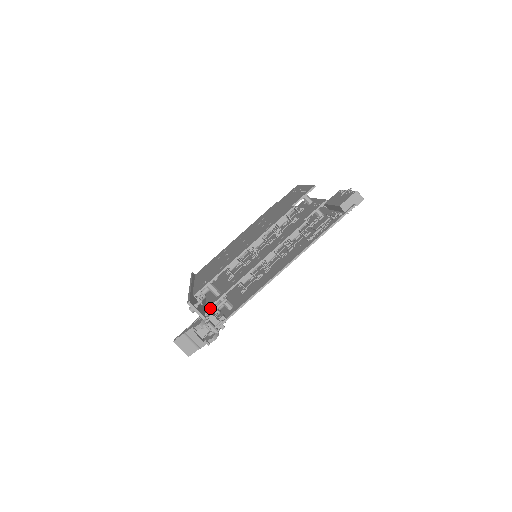
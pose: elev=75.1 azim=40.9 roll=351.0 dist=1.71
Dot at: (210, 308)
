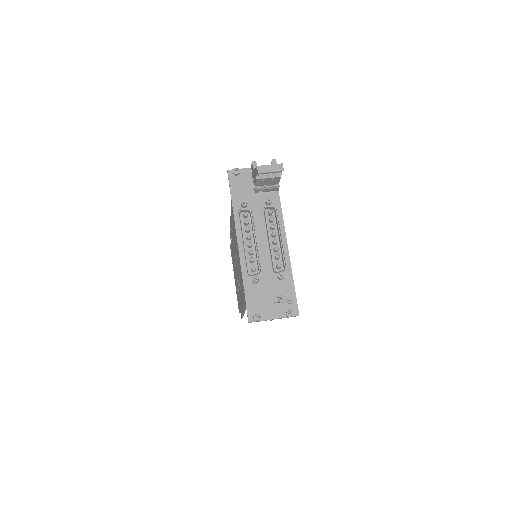
Dot at: (263, 213)
